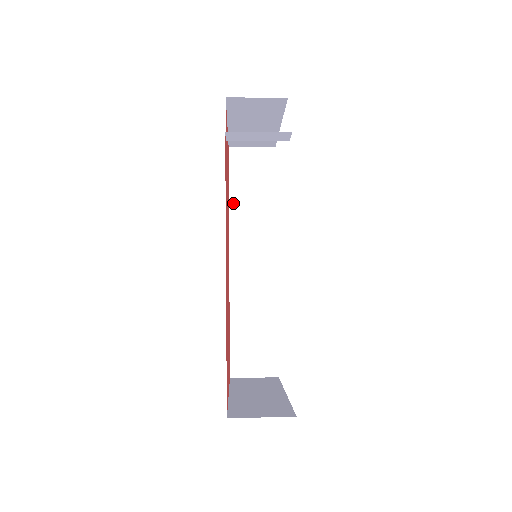
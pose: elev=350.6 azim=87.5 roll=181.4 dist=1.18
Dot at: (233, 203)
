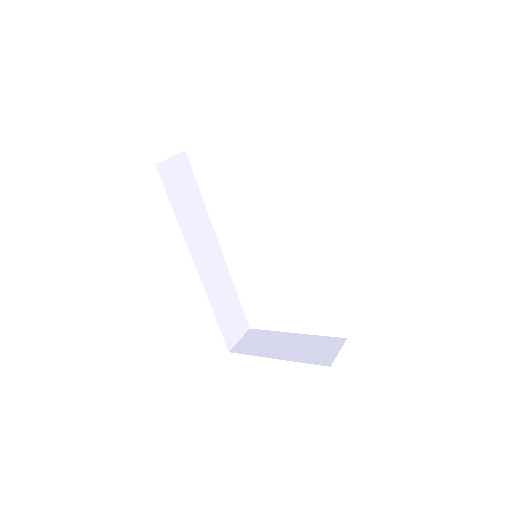
Dot at: (179, 216)
